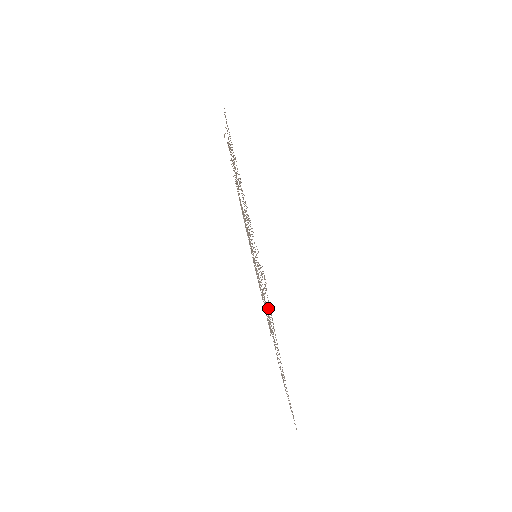
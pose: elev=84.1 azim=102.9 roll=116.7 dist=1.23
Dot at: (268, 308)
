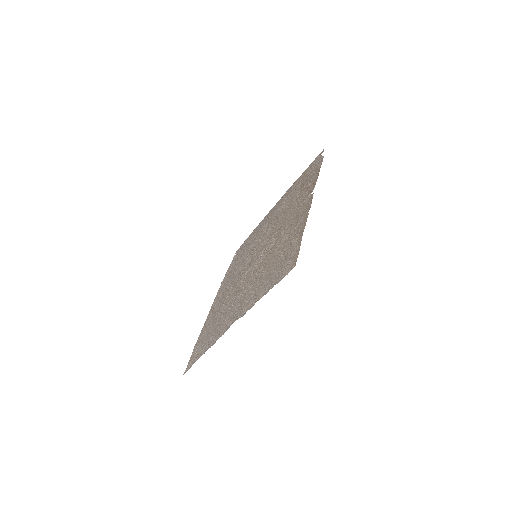
Dot at: (229, 284)
